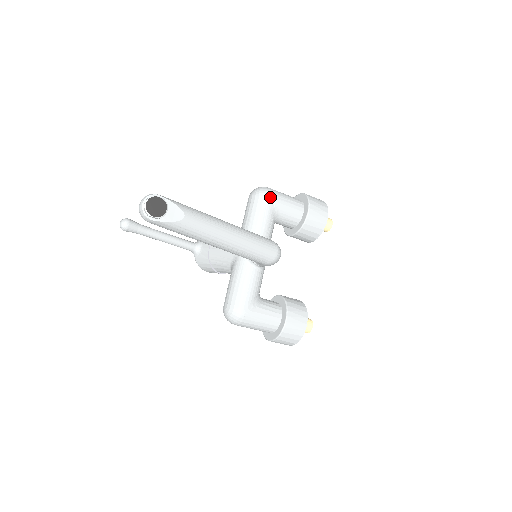
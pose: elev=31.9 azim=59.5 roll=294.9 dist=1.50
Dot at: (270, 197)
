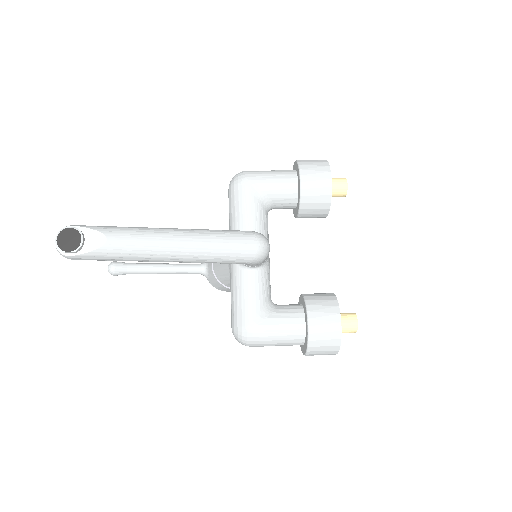
Dot at: (247, 181)
